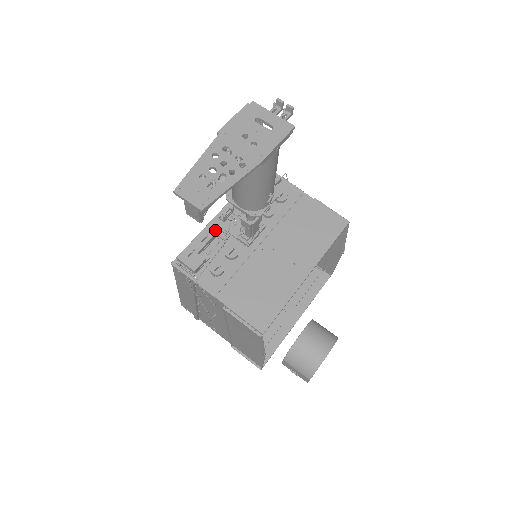
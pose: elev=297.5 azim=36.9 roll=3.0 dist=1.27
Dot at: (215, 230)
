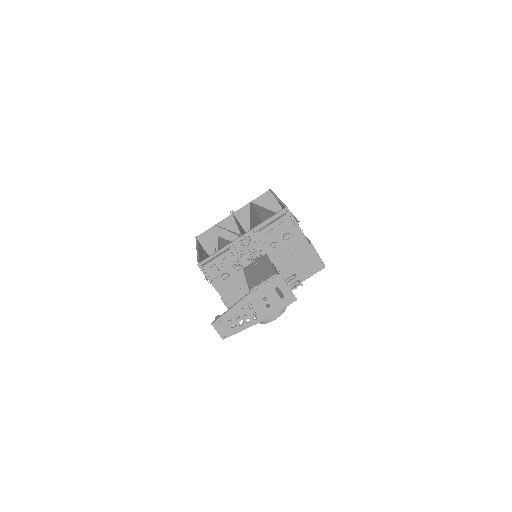
Dot at: (234, 251)
